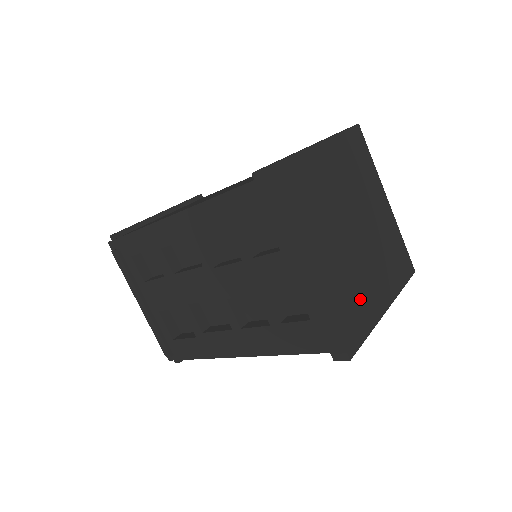
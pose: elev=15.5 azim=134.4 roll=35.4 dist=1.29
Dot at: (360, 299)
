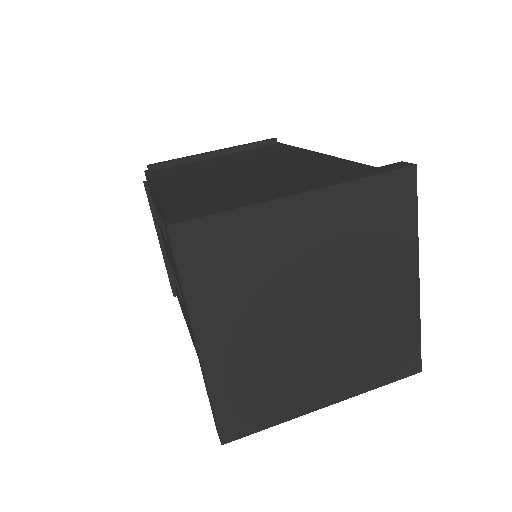
Dot at: (277, 389)
